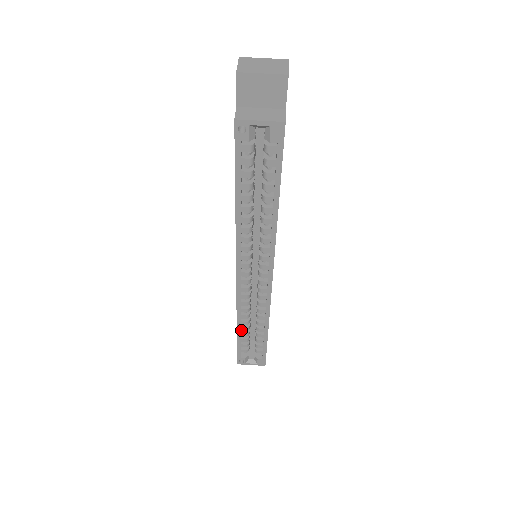
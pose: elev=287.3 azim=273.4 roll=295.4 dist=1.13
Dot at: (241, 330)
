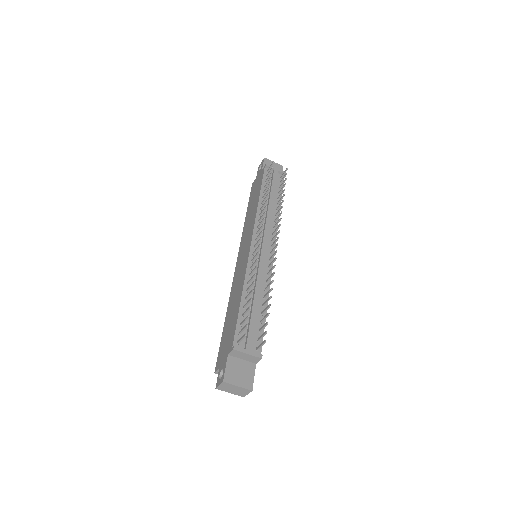
Dot at: occluded
